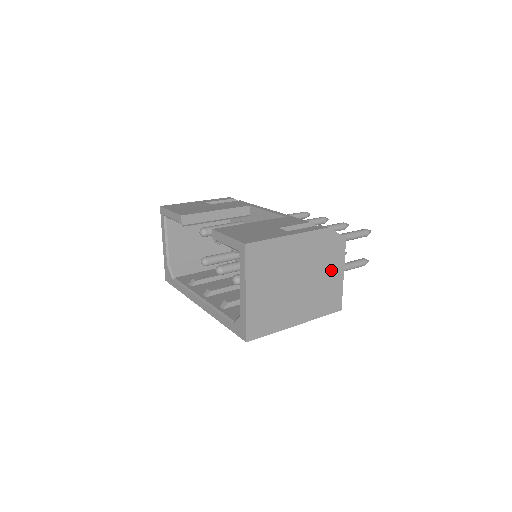
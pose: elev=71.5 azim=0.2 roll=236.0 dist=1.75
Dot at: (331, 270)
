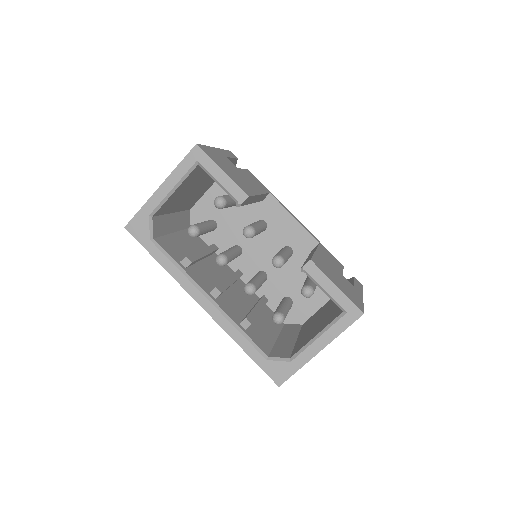
Dot at: occluded
